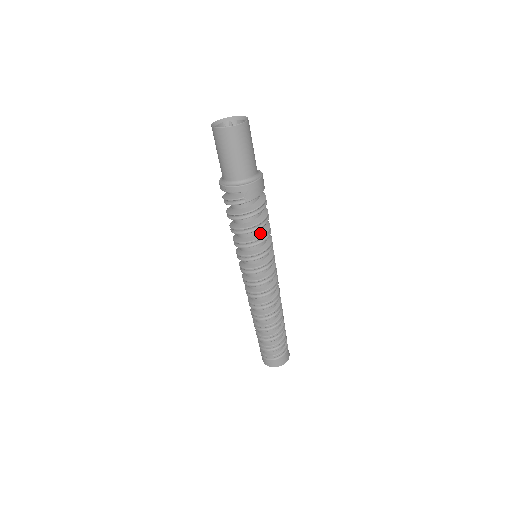
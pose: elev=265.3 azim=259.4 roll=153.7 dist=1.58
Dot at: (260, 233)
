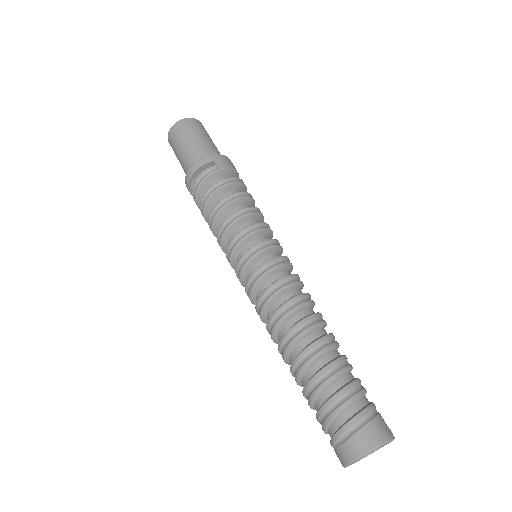
Dot at: occluded
